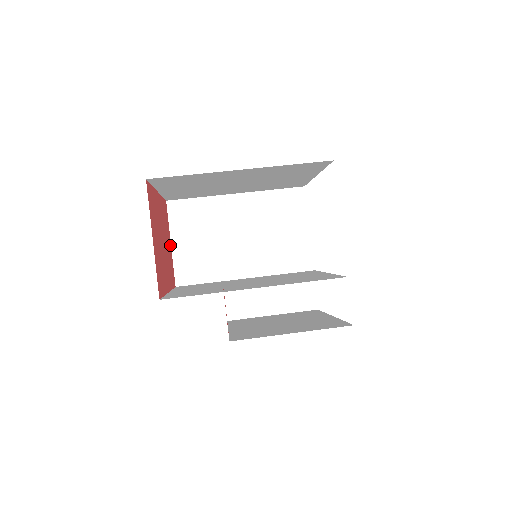
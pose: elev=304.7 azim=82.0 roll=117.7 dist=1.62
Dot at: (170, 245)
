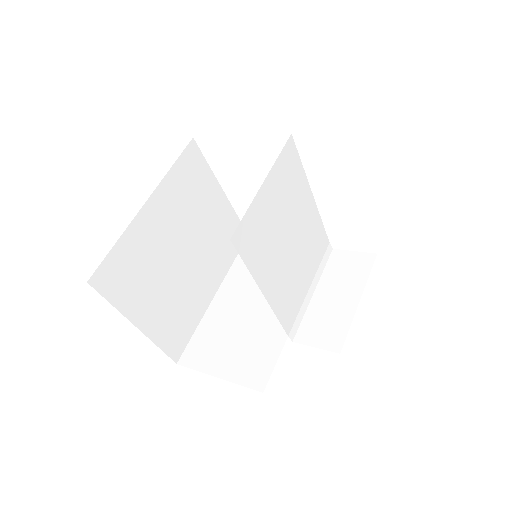
Dot at: occluded
